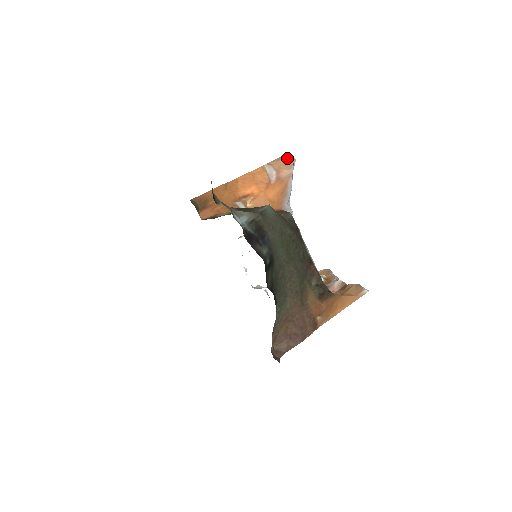
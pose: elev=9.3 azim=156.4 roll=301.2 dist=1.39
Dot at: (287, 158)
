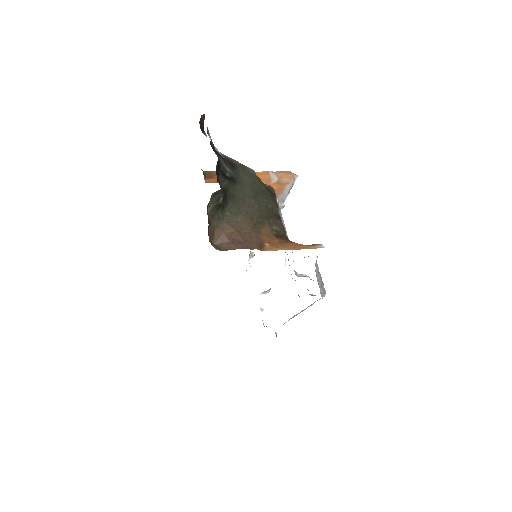
Dot at: (290, 173)
